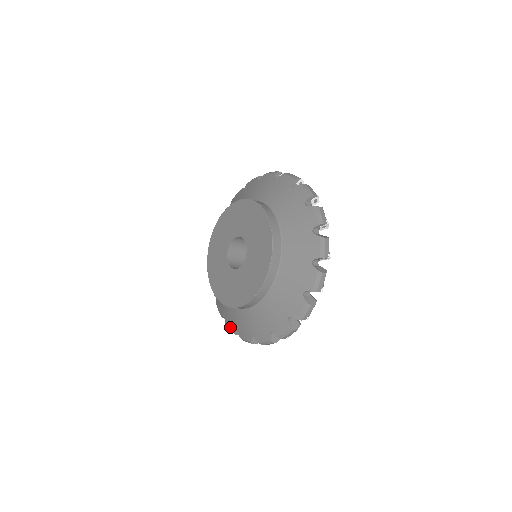
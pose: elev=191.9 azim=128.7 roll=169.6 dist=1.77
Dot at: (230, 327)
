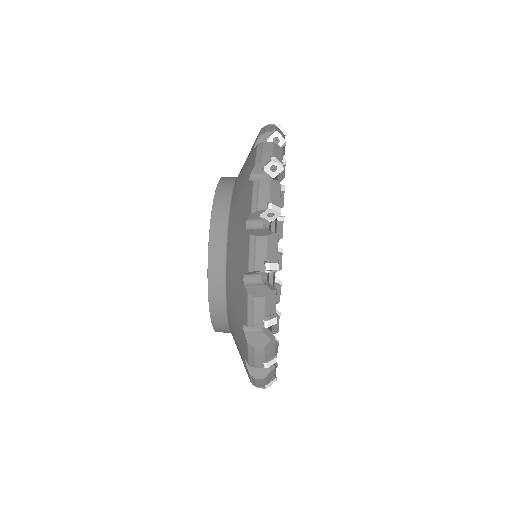
Dot at: occluded
